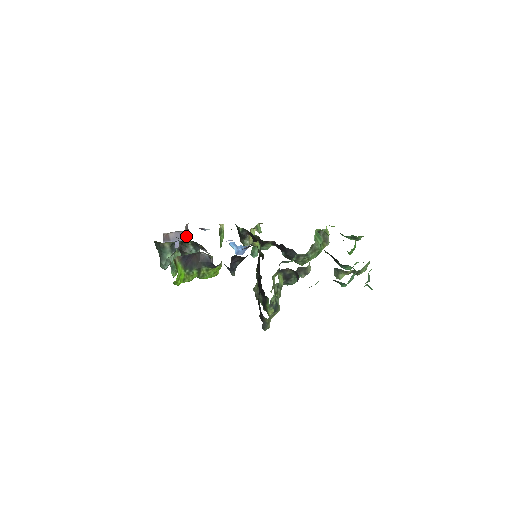
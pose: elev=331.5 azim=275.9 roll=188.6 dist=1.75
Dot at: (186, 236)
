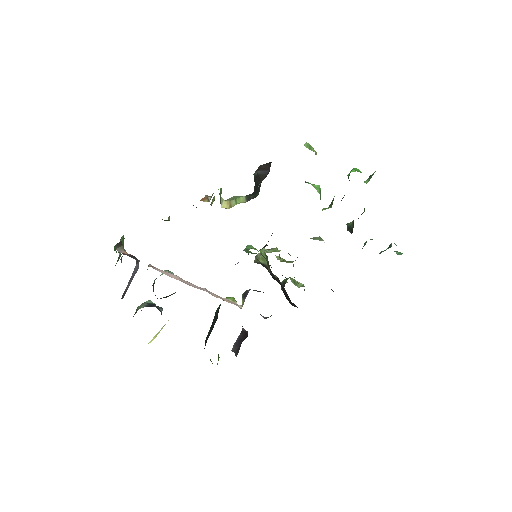
Dot at: (137, 266)
